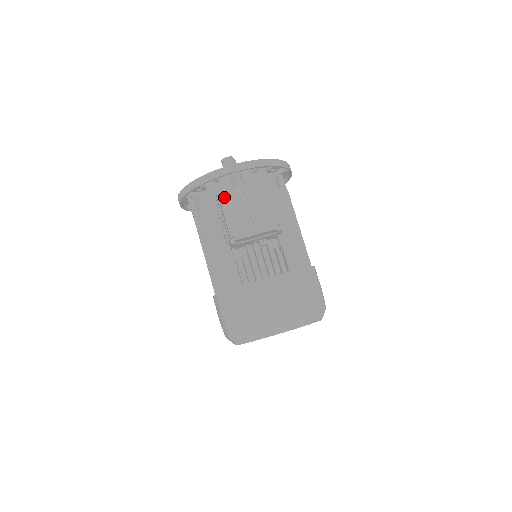
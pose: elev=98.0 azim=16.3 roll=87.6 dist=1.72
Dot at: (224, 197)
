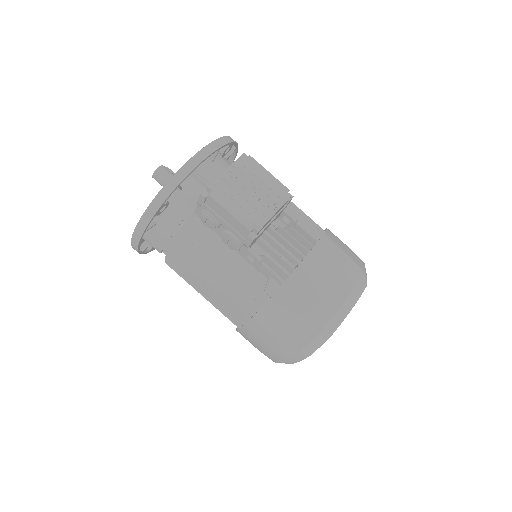
Dot at: (214, 191)
